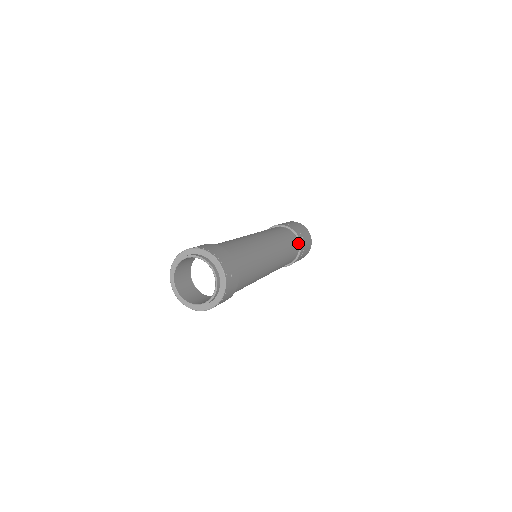
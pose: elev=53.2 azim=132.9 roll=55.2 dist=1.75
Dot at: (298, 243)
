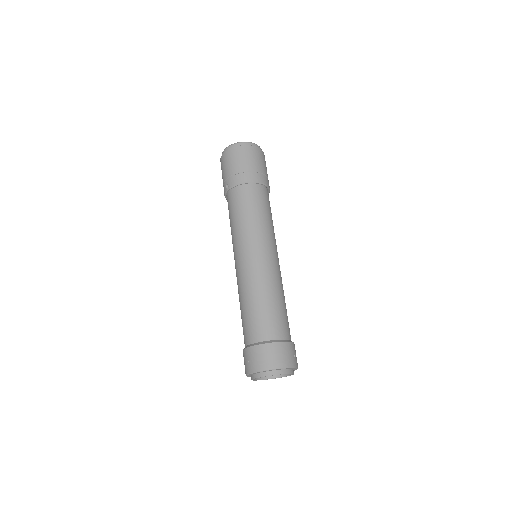
Dot at: (265, 187)
